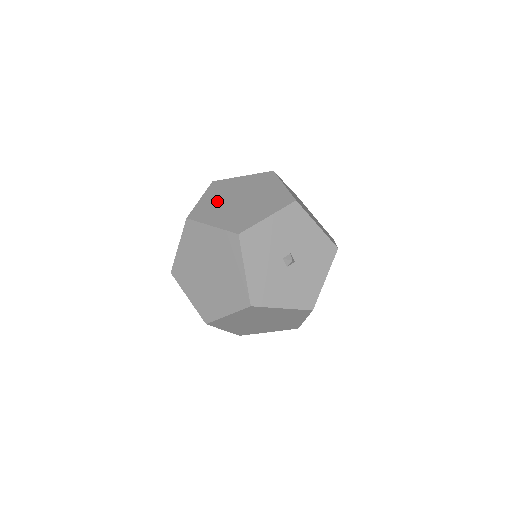
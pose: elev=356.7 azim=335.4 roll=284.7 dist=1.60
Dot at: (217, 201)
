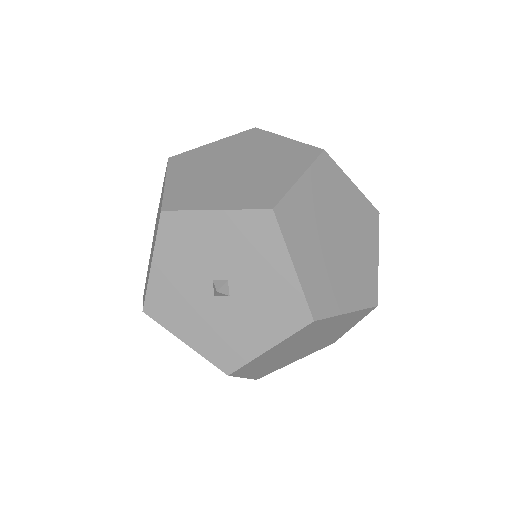
Dot at: (217, 155)
